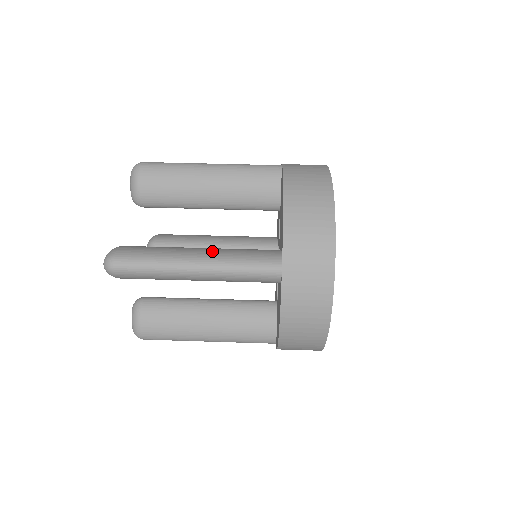
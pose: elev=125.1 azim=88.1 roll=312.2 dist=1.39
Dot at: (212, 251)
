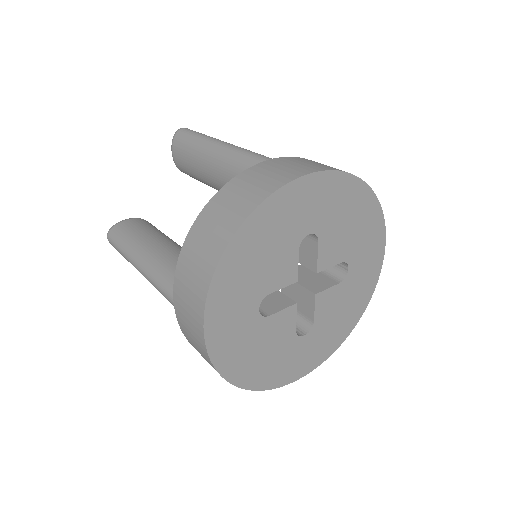
Dot at: (154, 254)
